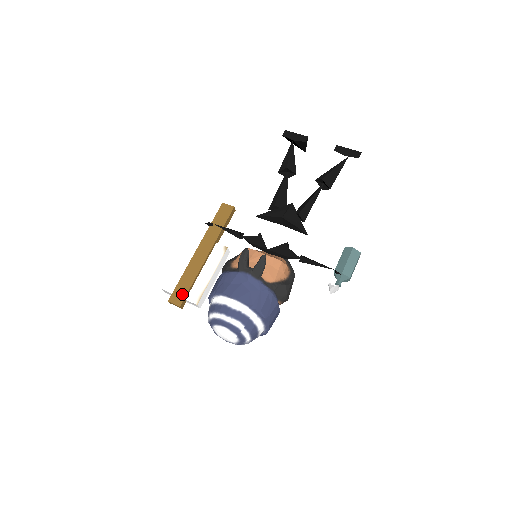
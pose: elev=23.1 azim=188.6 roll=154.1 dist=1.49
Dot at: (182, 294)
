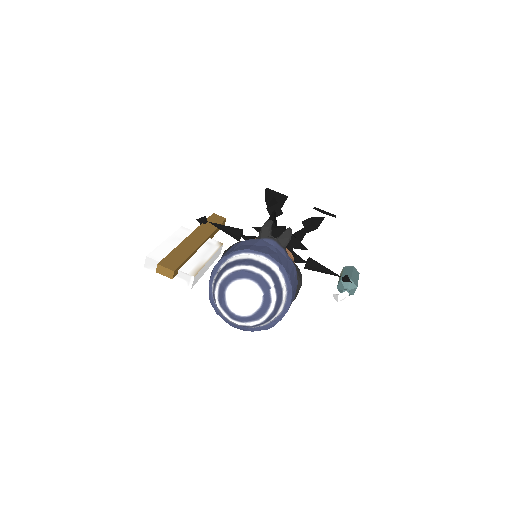
Dot at: (176, 262)
